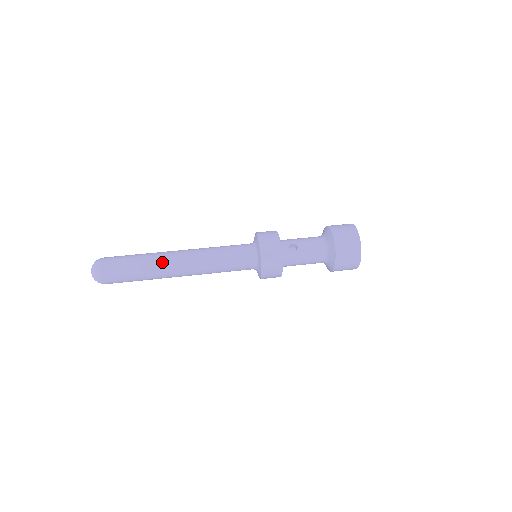
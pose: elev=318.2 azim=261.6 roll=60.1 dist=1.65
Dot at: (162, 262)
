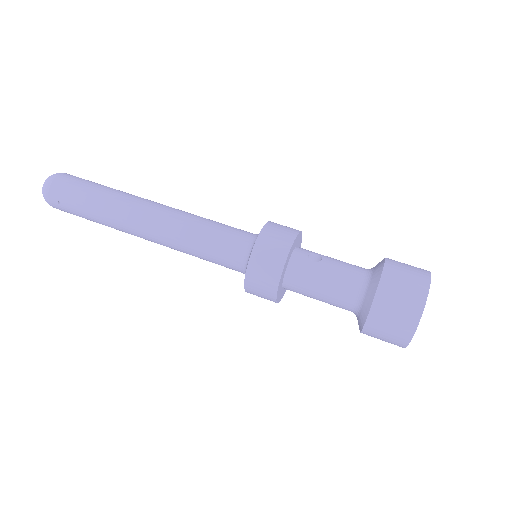
Dot at: (128, 199)
